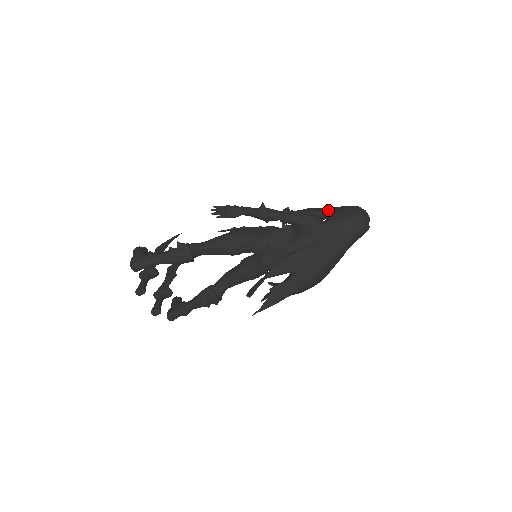
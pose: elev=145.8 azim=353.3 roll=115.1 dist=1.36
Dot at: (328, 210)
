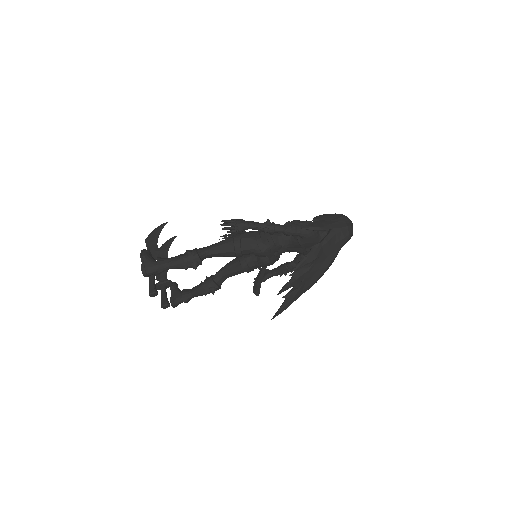
Dot at: (323, 223)
